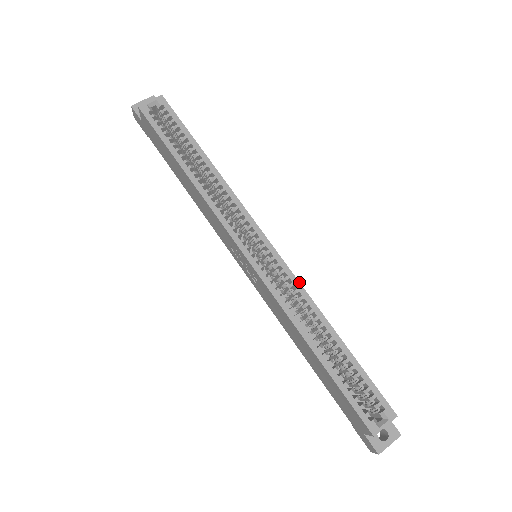
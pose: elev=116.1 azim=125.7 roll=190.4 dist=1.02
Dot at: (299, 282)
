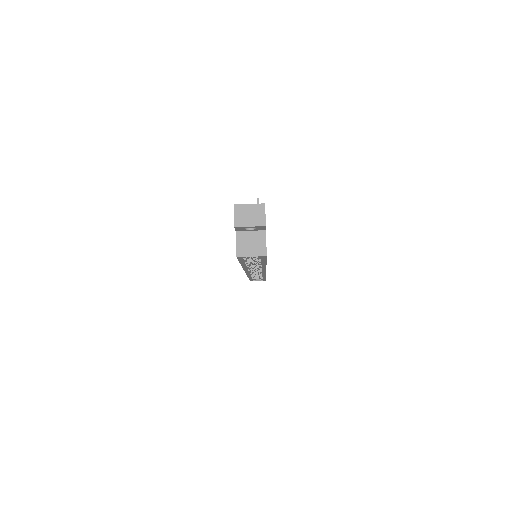
Dot at: occluded
